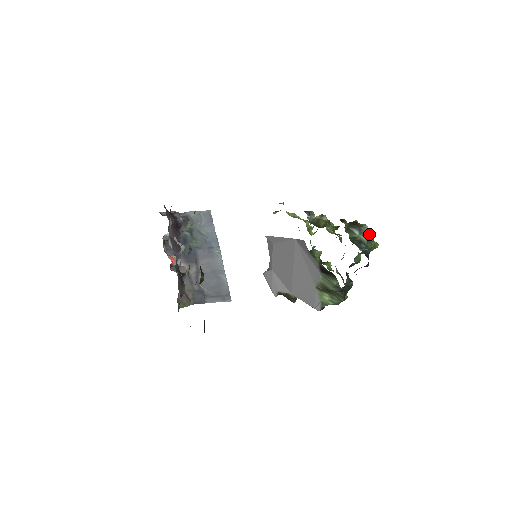
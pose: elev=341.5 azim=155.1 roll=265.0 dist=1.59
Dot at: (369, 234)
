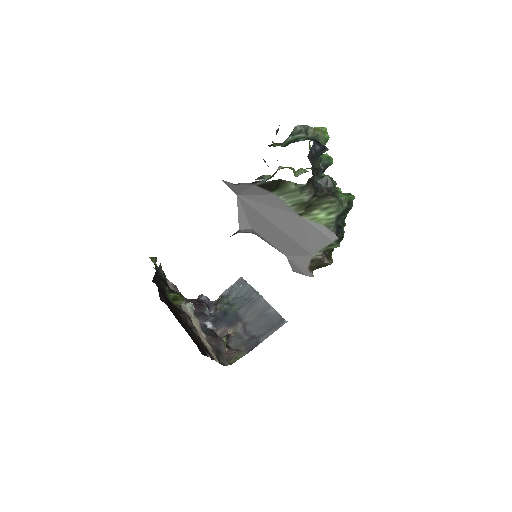
Dot at: (302, 128)
